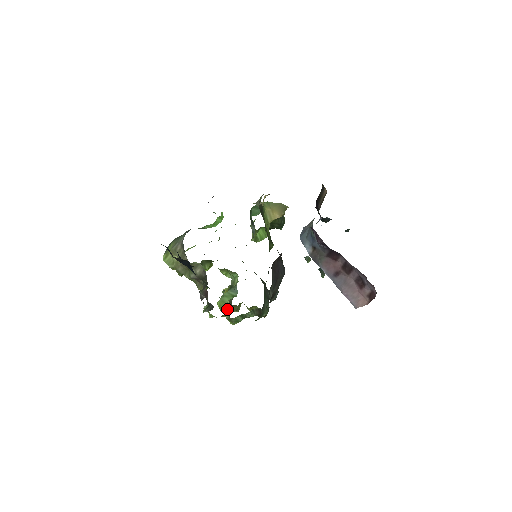
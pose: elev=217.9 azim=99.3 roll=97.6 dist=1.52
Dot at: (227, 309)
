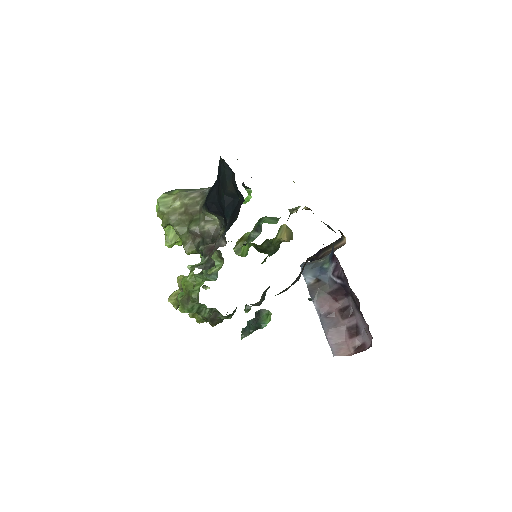
Dot at: occluded
